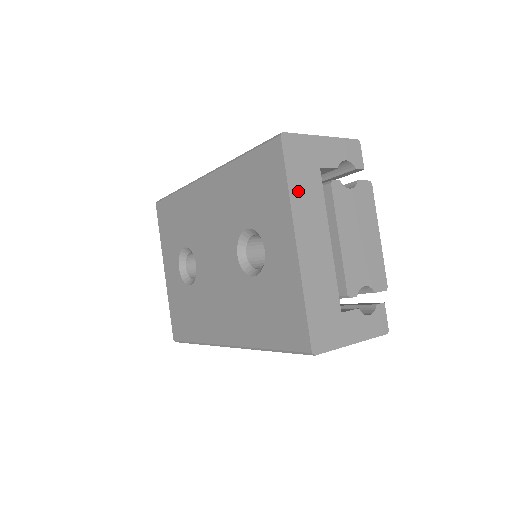
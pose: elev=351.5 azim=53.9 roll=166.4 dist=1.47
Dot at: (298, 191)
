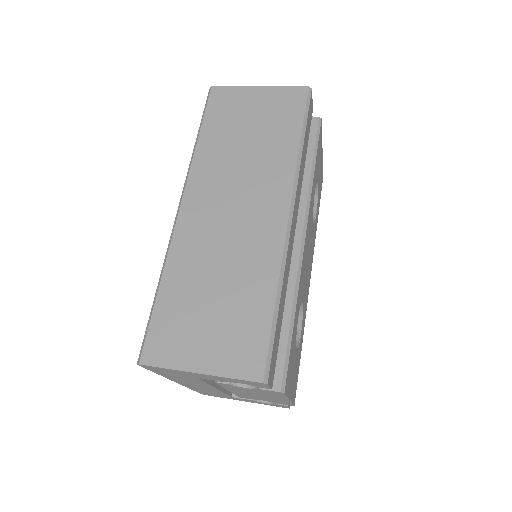
Dot at: (171, 376)
